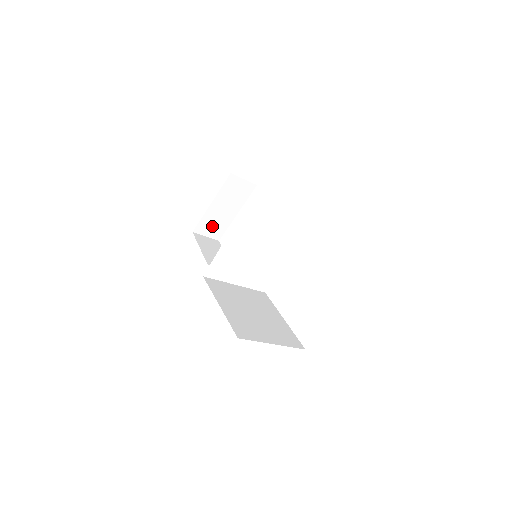
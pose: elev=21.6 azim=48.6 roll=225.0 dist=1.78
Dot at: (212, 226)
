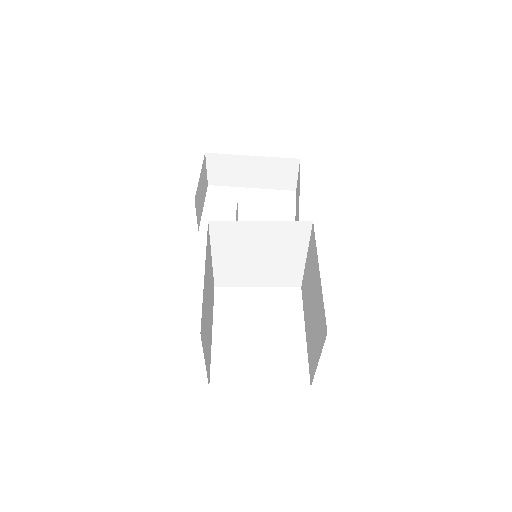
Dot at: (223, 169)
